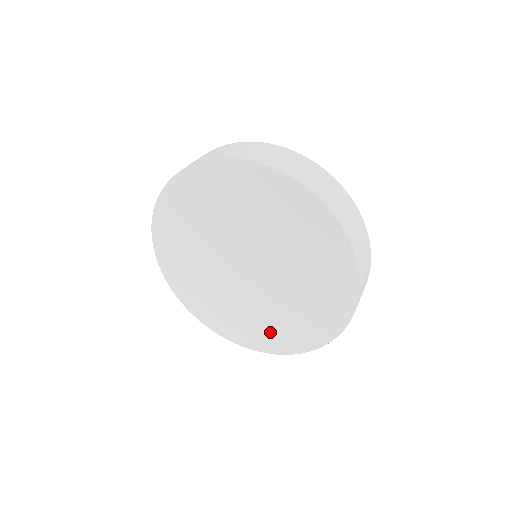
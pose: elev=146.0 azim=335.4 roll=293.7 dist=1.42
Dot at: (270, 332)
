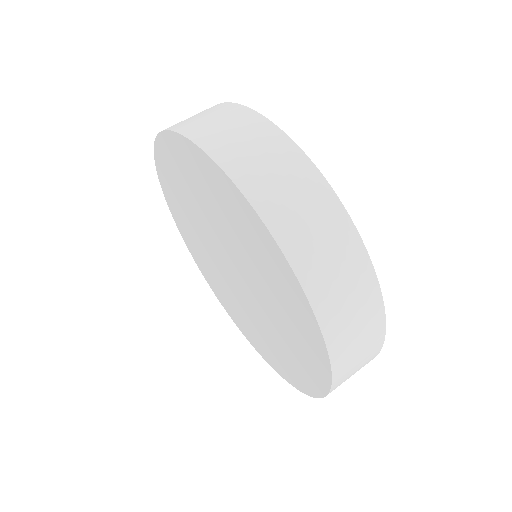
Dot at: (245, 325)
